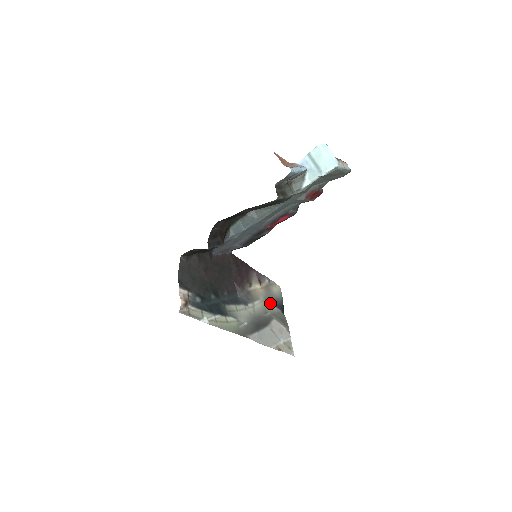
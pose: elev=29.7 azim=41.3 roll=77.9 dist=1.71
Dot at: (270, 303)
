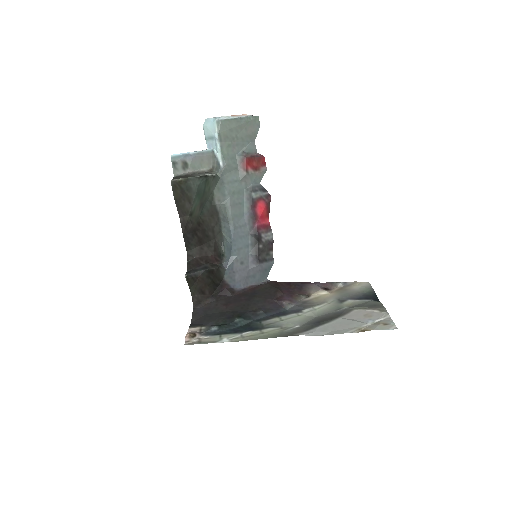
Dot at: (348, 300)
